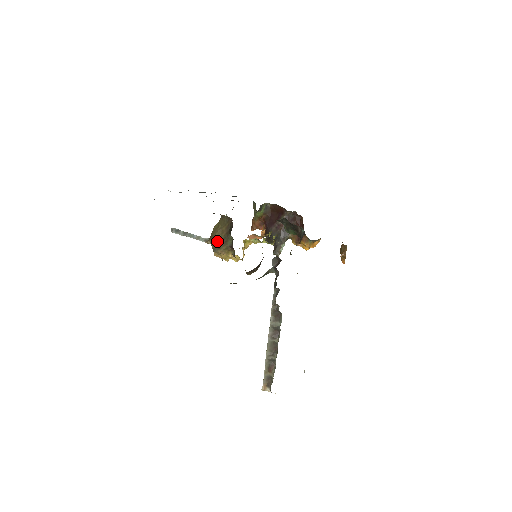
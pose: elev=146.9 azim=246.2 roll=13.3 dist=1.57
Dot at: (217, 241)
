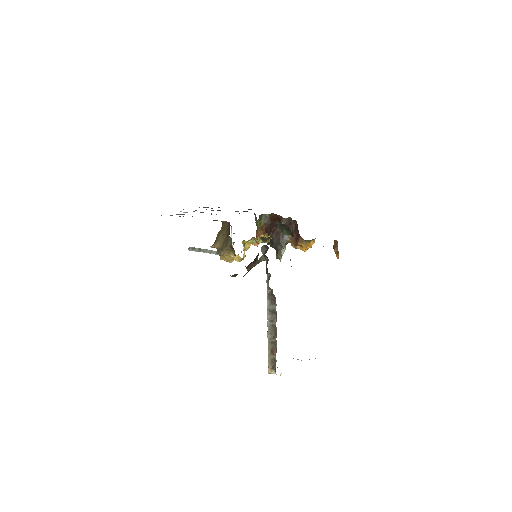
Dot at: (220, 244)
